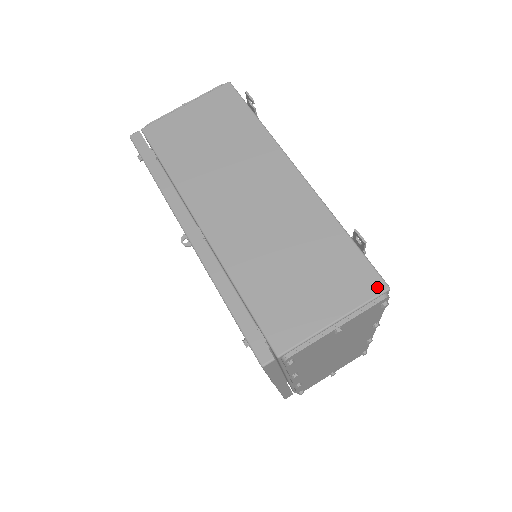
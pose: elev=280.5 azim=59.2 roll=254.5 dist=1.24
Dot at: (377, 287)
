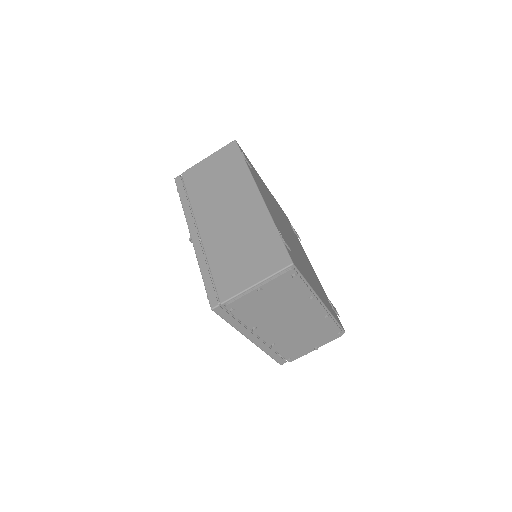
Dot at: (285, 263)
